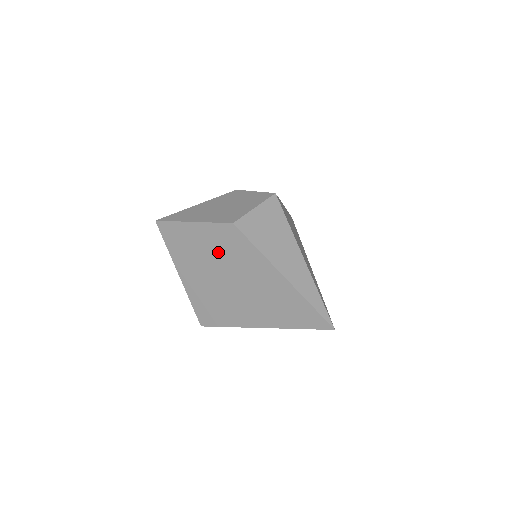
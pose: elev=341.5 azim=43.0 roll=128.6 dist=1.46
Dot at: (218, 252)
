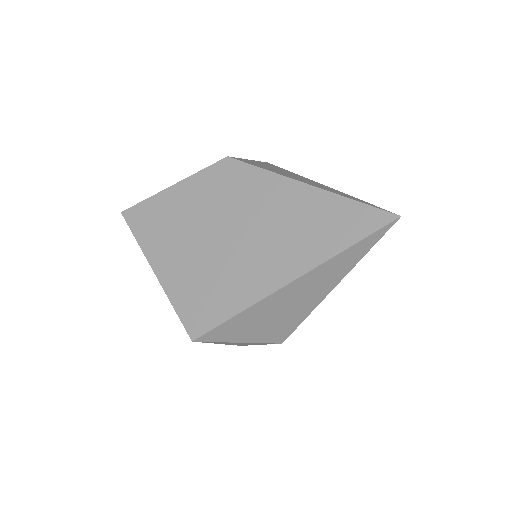
Dot at: (211, 204)
